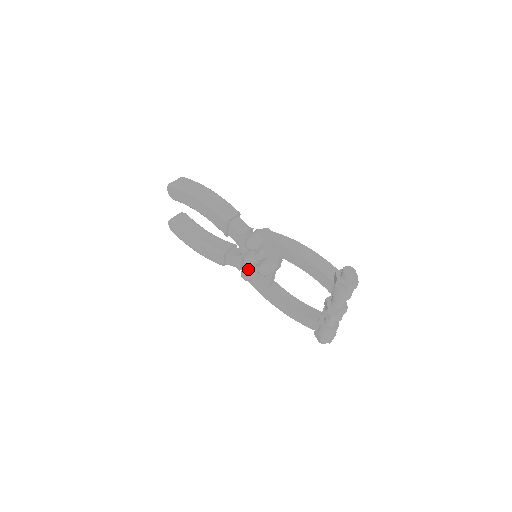
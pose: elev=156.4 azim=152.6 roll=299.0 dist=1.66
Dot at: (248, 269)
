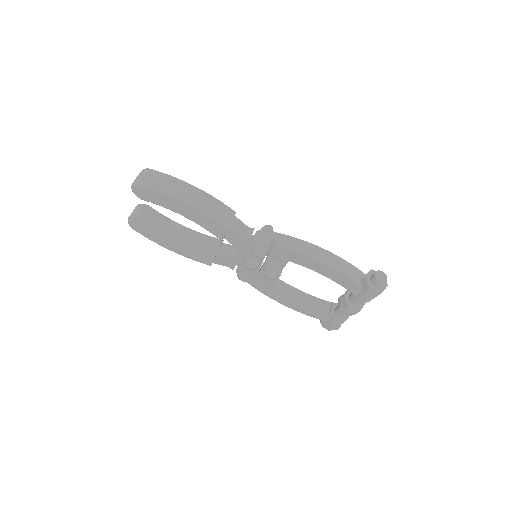
Dot at: (246, 270)
